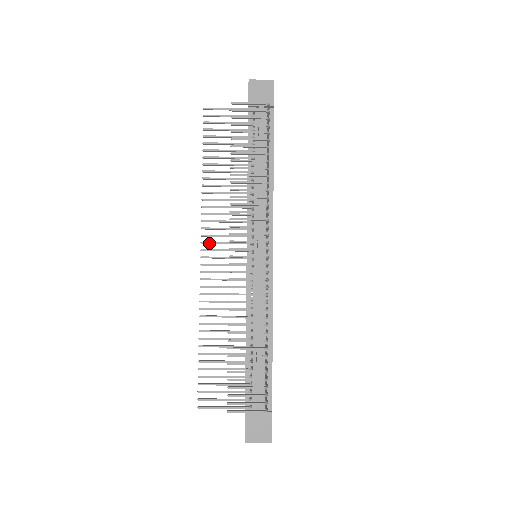
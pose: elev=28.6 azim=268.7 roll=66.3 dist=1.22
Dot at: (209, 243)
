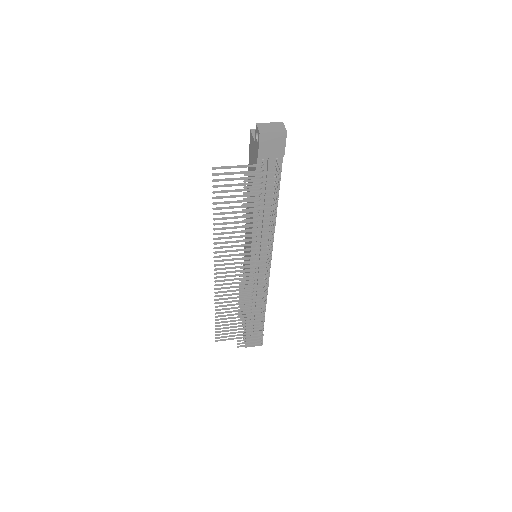
Dot at: occluded
